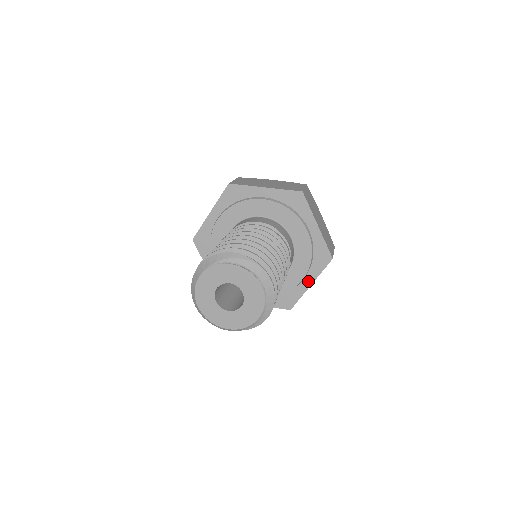
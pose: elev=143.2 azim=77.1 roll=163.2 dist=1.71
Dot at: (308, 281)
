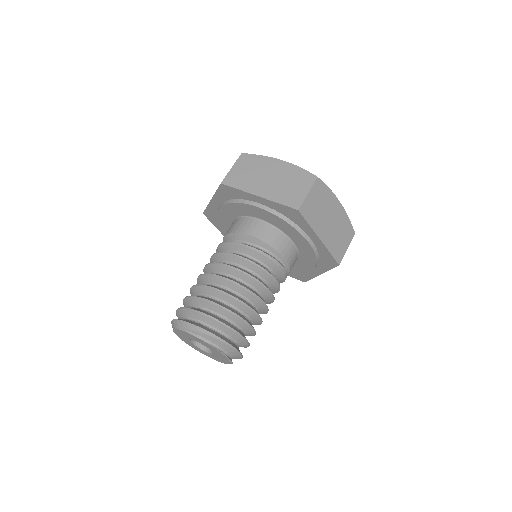
Dot at: (317, 271)
